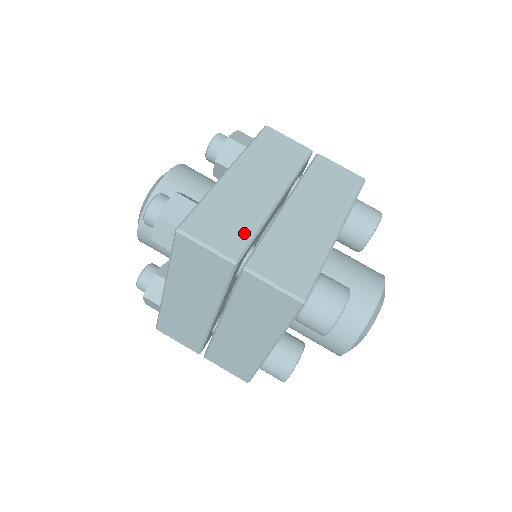
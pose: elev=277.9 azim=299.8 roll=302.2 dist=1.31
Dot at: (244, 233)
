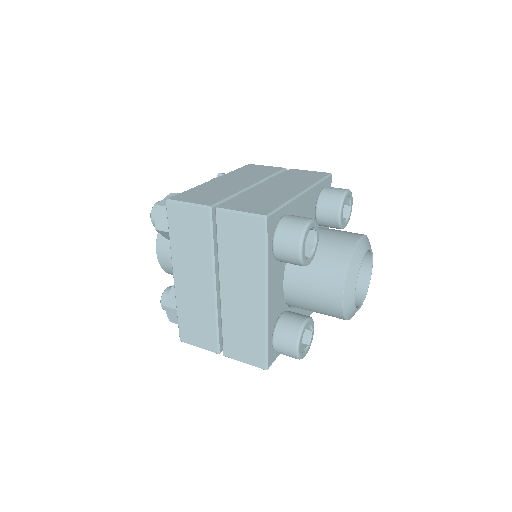
Dot at: occluded
